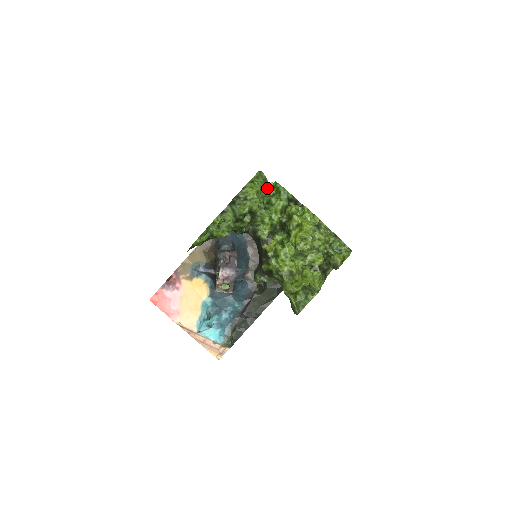
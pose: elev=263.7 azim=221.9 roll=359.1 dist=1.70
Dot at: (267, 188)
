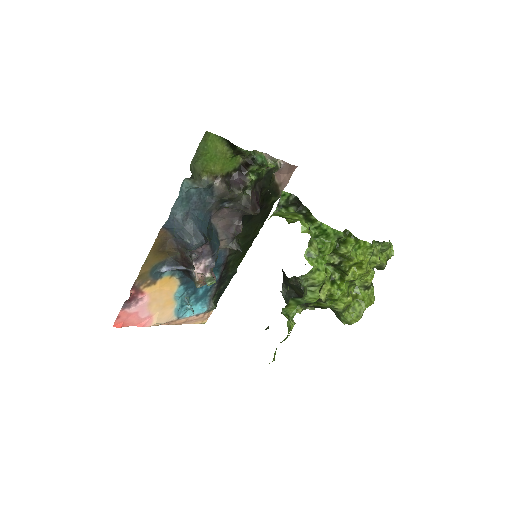
Dot at: (310, 235)
